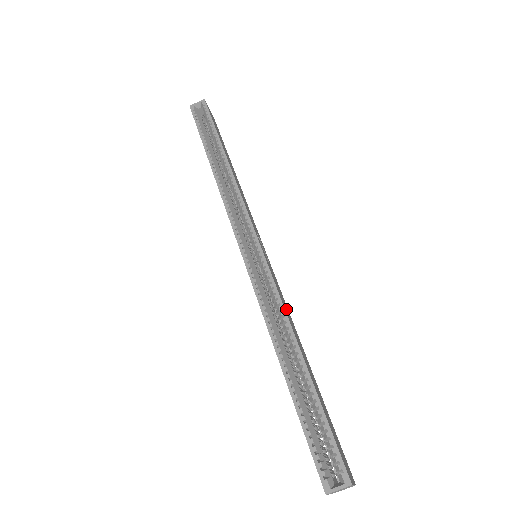
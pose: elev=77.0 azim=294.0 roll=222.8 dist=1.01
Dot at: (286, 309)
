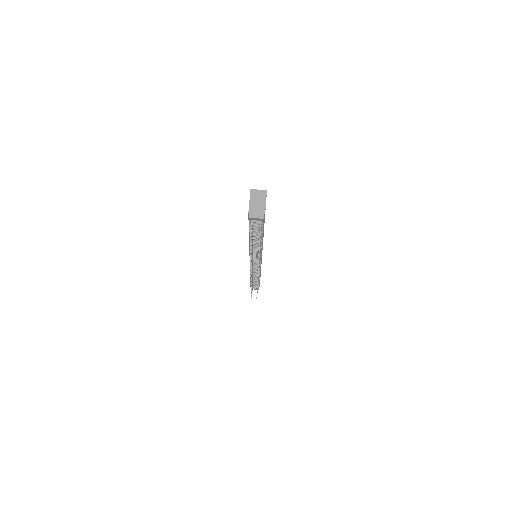
Dot at: occluded
